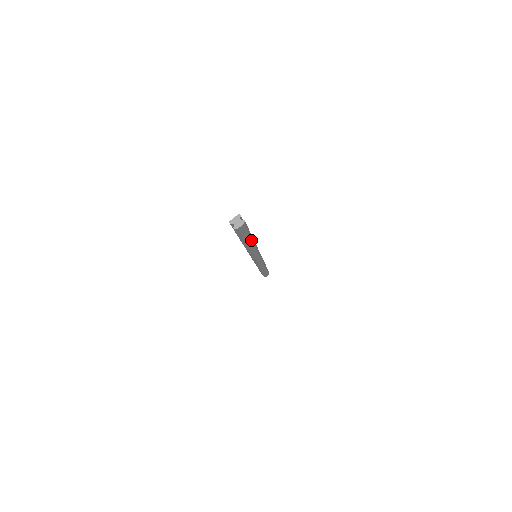
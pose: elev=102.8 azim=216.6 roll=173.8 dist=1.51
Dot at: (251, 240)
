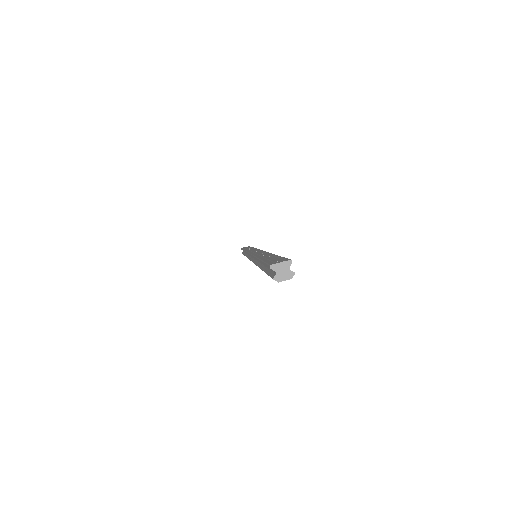
Dot at: occluded
